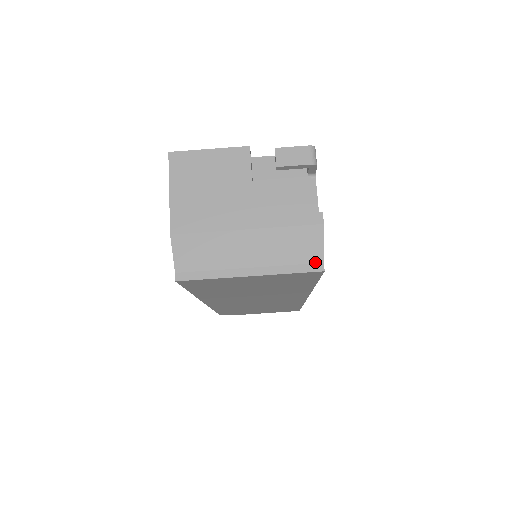
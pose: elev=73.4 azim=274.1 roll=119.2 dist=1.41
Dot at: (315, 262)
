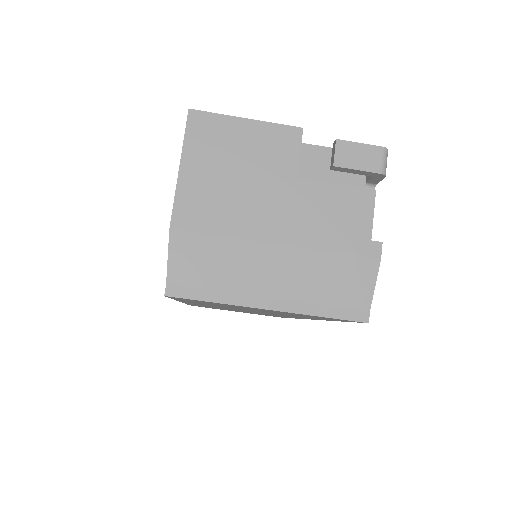
Dot at: (359, 308)
